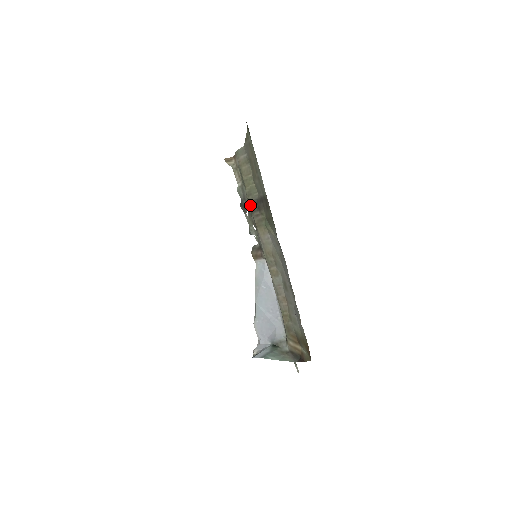
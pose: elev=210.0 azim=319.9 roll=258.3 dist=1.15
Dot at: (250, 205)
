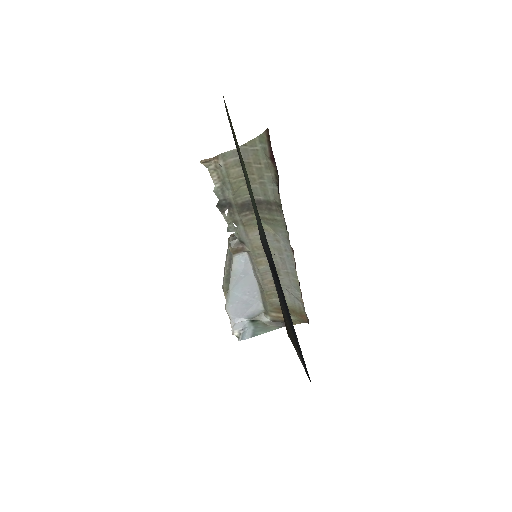
Dot at: (237, 206)
